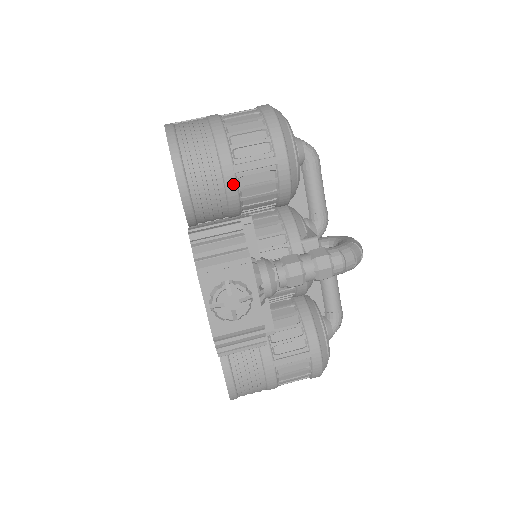
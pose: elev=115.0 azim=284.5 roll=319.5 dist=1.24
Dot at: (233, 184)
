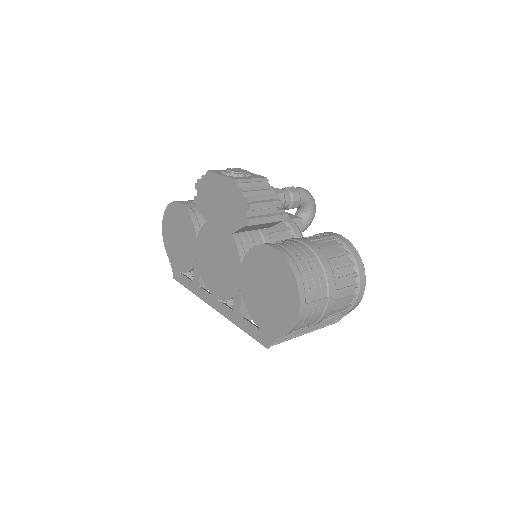
Dot at: occluded
